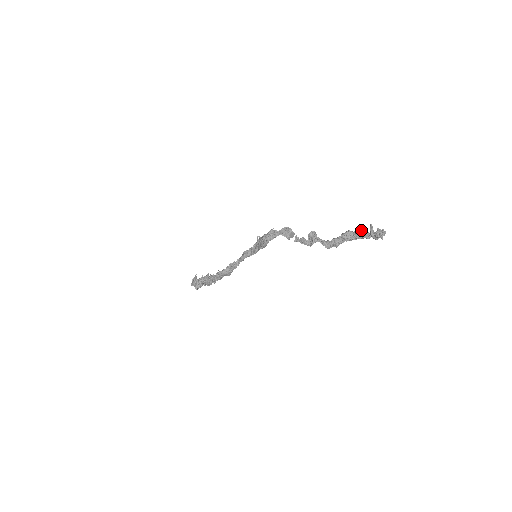
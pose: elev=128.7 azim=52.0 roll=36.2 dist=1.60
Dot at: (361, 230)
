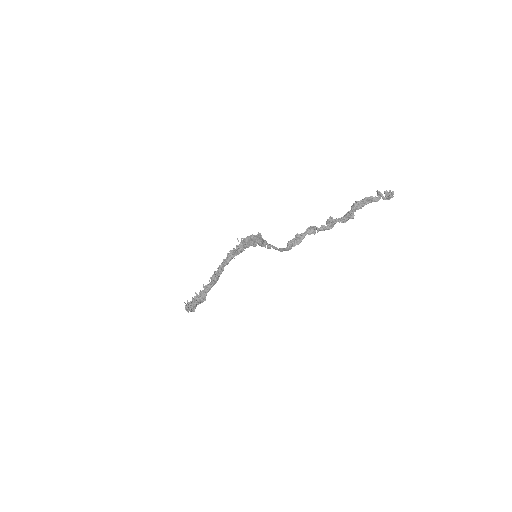
Dot at: (369, 198)
